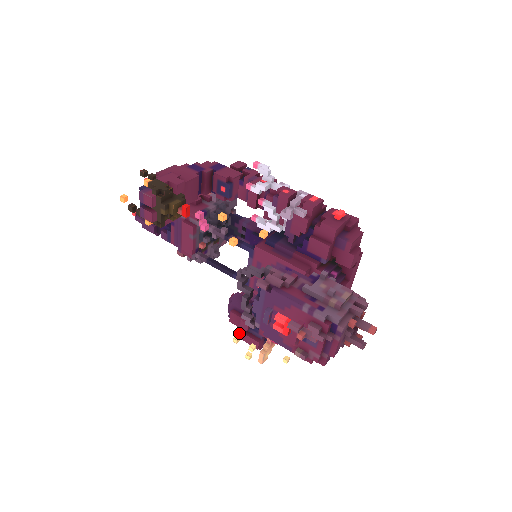
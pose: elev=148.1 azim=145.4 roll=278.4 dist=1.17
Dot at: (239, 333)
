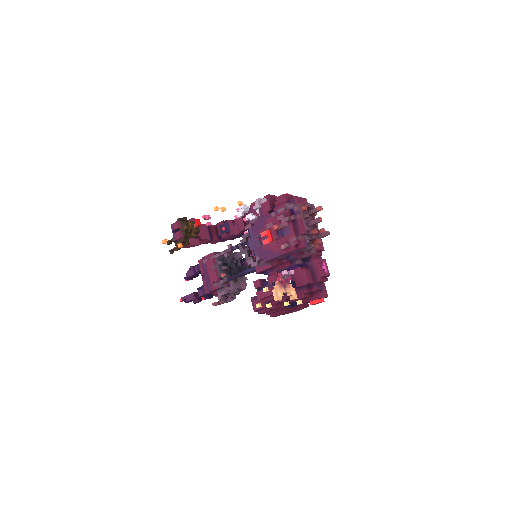
Dot at: (257, 295)
